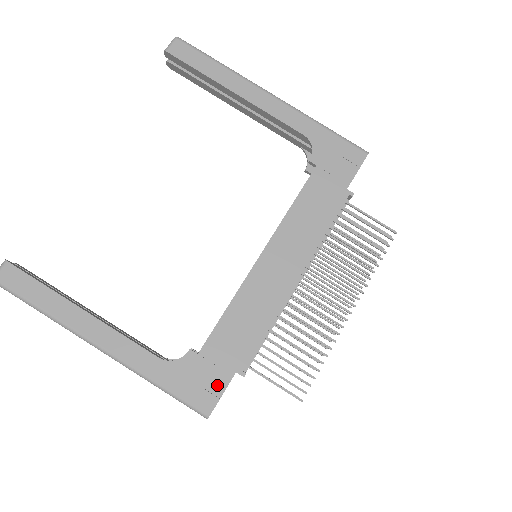
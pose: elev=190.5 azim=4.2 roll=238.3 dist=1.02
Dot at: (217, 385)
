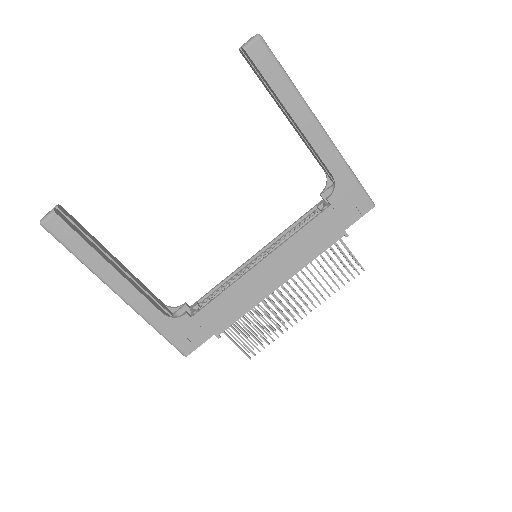
Dot at: (198, 340)
